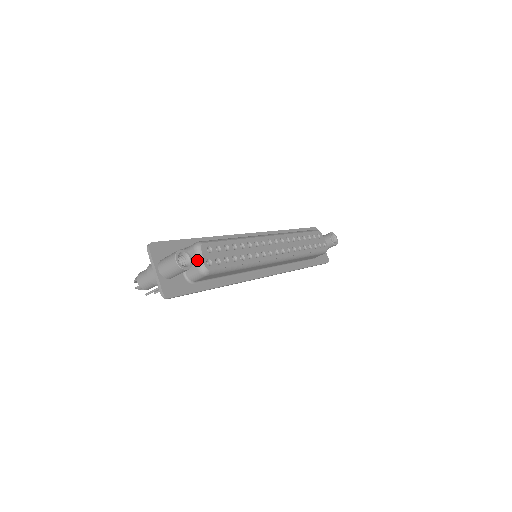
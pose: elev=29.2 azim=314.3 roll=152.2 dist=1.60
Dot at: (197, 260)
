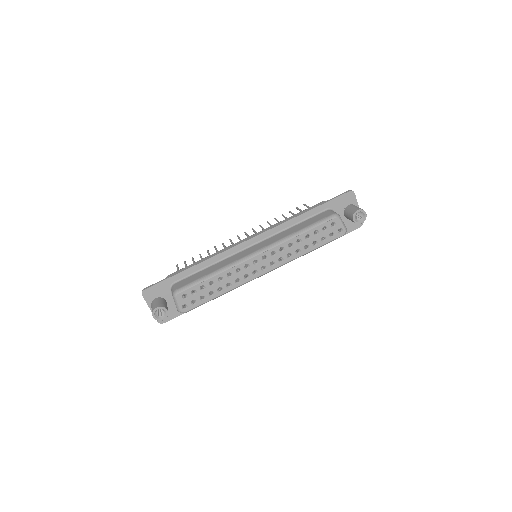
Dot at: occluded
